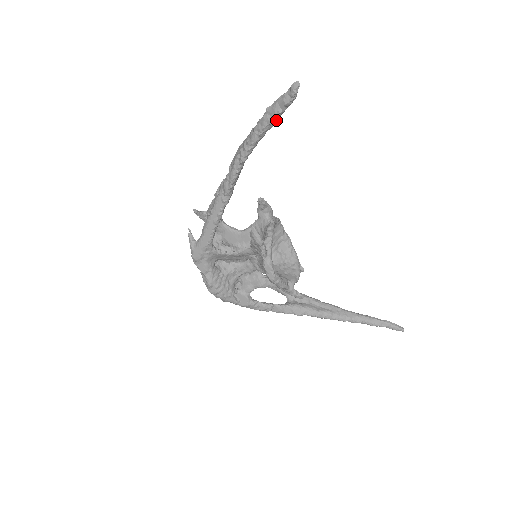
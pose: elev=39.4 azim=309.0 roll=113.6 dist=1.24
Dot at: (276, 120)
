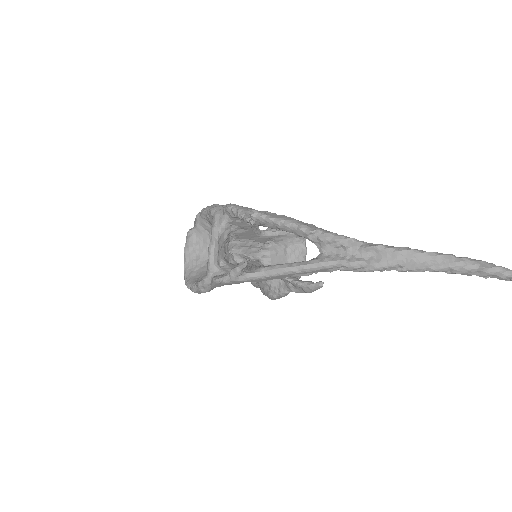
Dot at: (473, 273)
